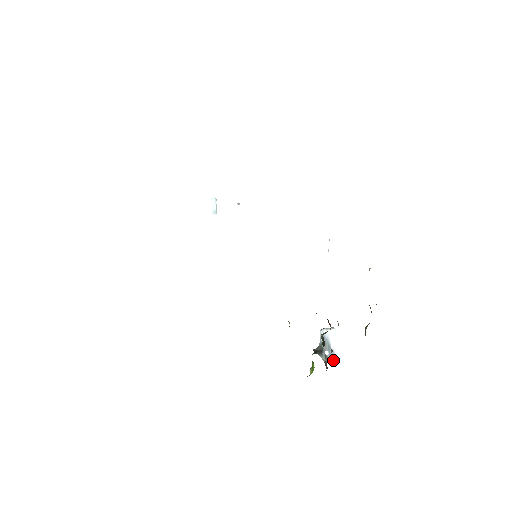
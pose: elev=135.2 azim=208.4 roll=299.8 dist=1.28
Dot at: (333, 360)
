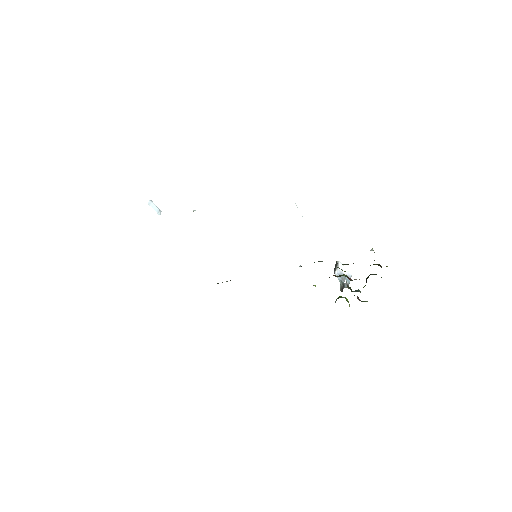
Dot at: occluded
